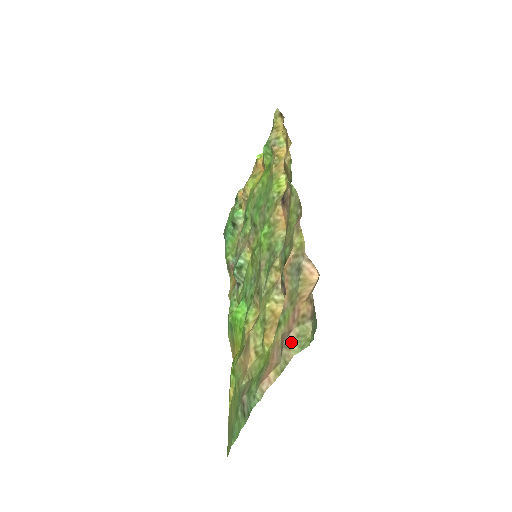
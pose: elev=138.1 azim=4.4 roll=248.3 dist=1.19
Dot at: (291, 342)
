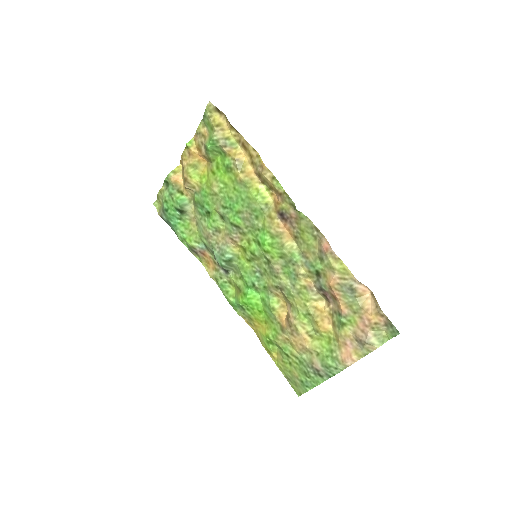
Dot at: (372, 340)
